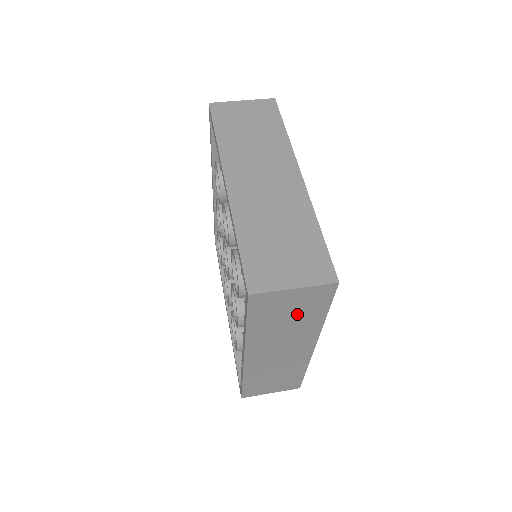
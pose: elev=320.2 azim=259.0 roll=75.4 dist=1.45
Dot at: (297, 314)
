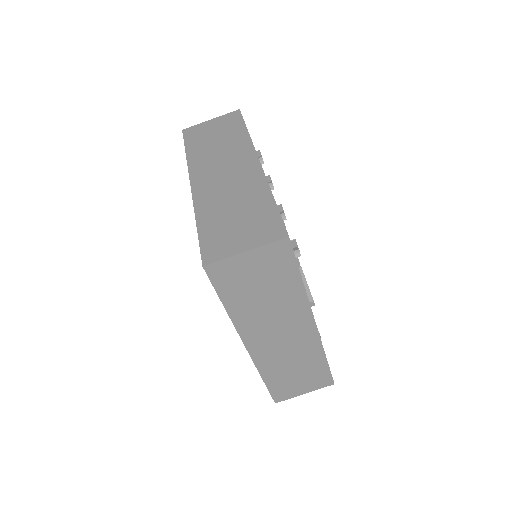
Dot at: occluded
